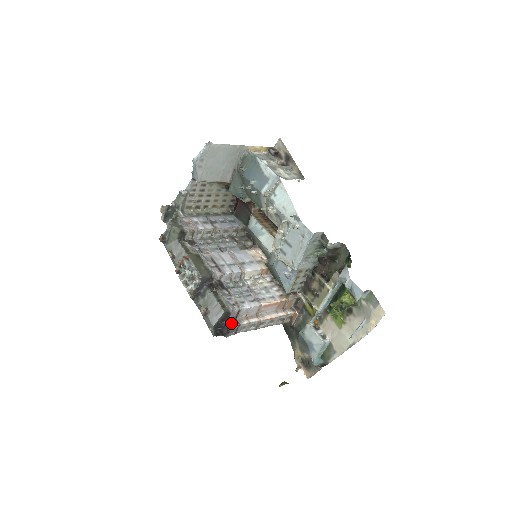
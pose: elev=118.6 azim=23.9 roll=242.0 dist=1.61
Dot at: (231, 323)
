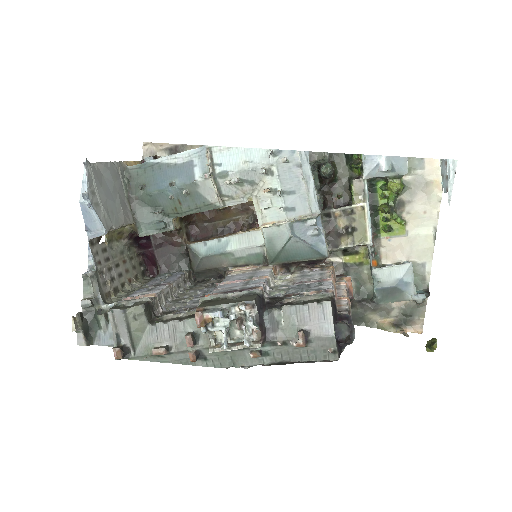
Dot at: (344, 314)
